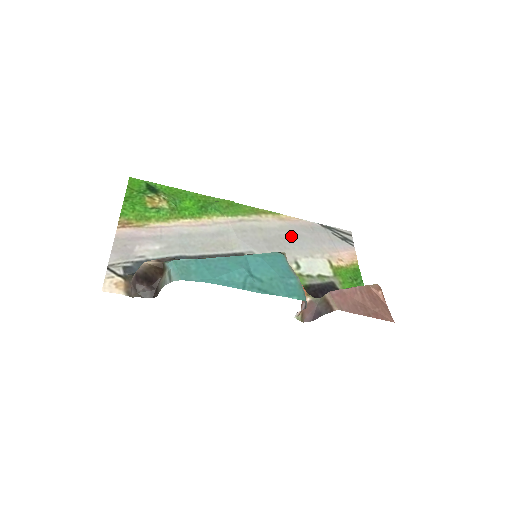
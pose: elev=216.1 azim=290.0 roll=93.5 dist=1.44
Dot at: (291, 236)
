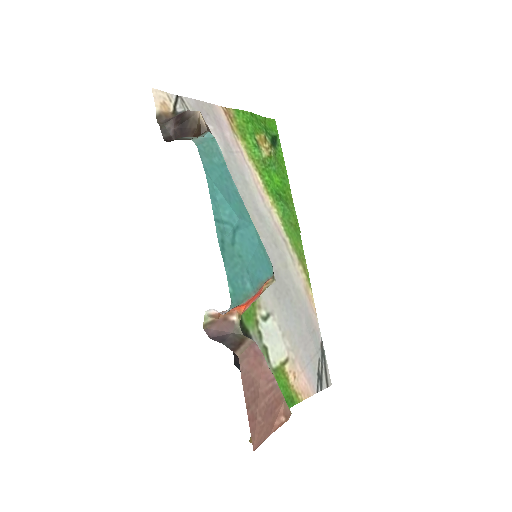
Dot at: (294, 304)
